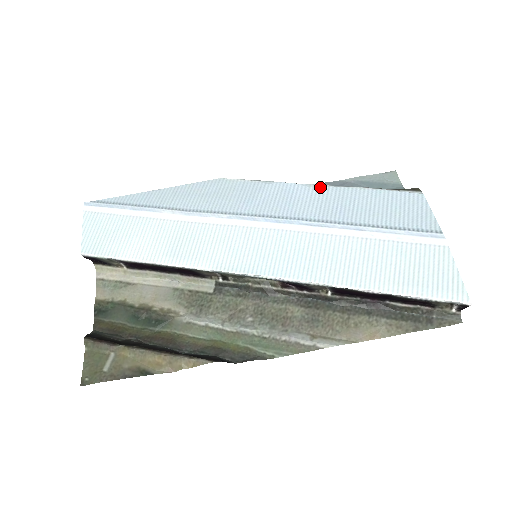
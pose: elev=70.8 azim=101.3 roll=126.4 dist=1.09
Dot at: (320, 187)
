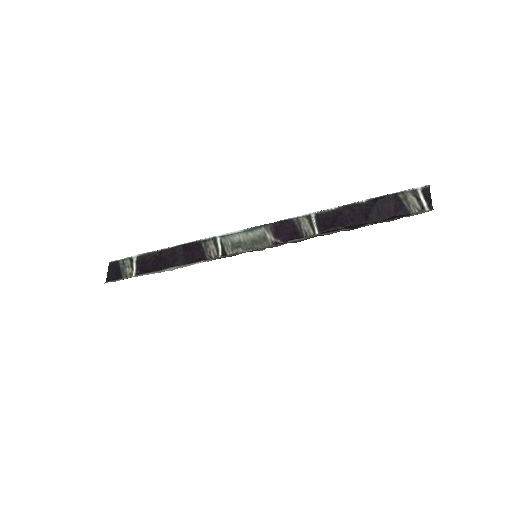
Dot at: occluded
